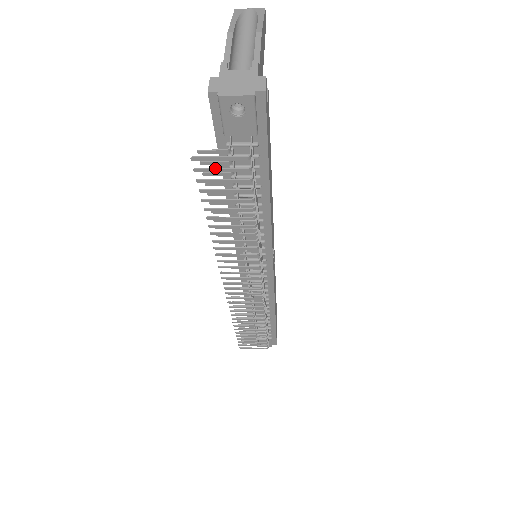
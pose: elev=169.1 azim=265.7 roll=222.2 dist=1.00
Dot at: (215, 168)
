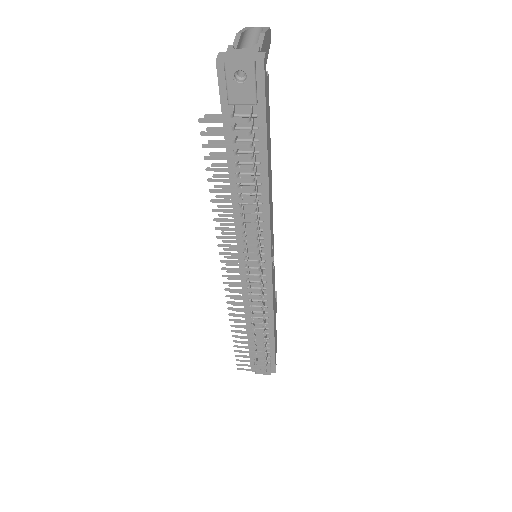
Dot at: (219, 131)
